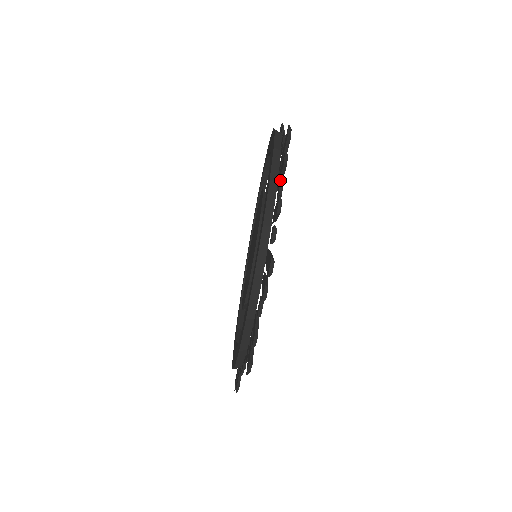
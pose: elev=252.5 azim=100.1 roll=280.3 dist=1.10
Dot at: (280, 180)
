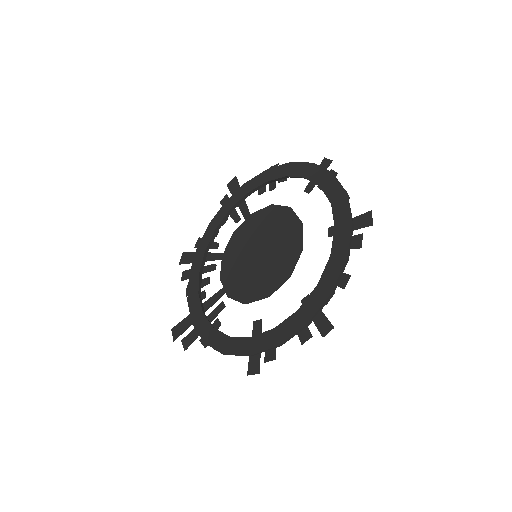
Dot at: (349, 255)
